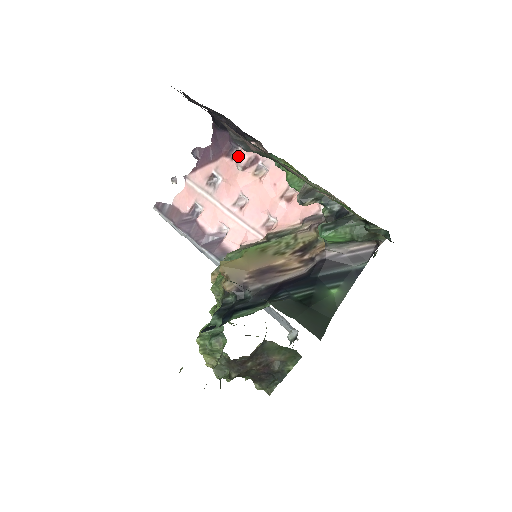
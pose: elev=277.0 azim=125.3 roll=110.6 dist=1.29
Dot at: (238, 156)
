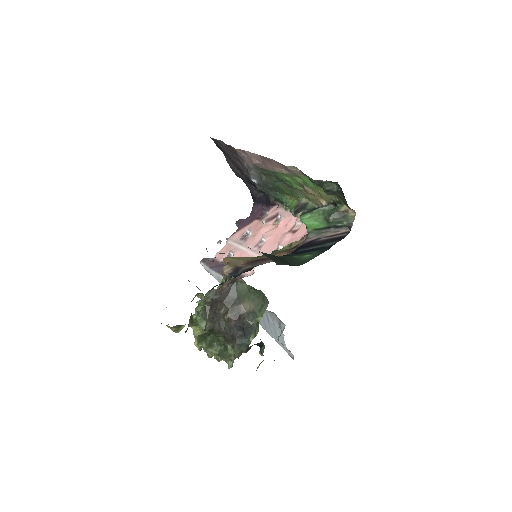
Dot at: occluded
